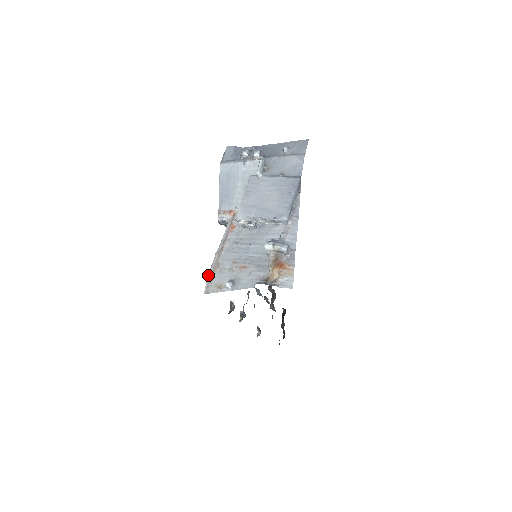
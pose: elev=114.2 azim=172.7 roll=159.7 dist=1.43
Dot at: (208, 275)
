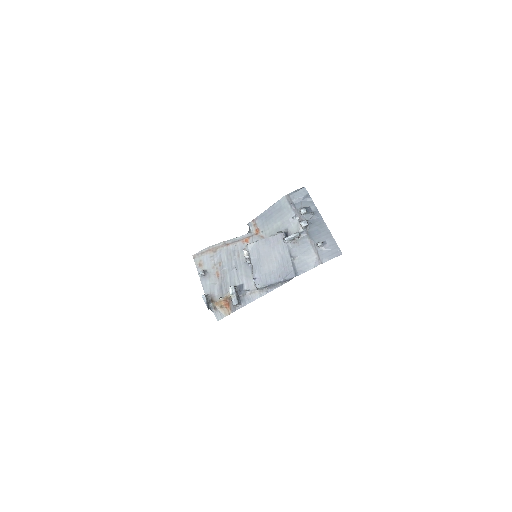
Dot at: (206, 248)
